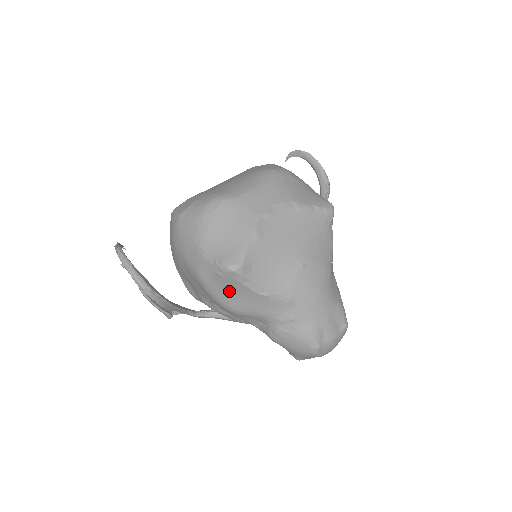
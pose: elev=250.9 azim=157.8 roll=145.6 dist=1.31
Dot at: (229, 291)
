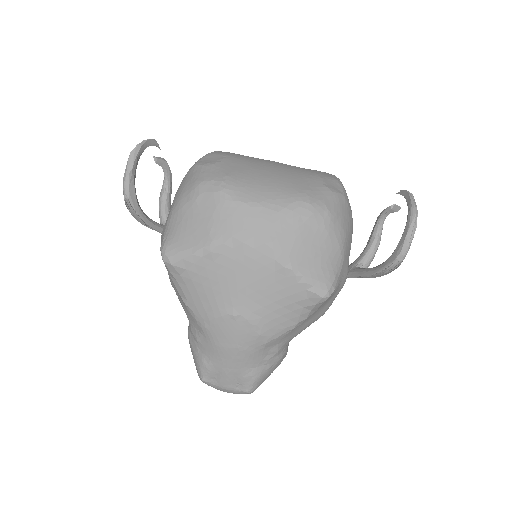
Dot at: occluded
